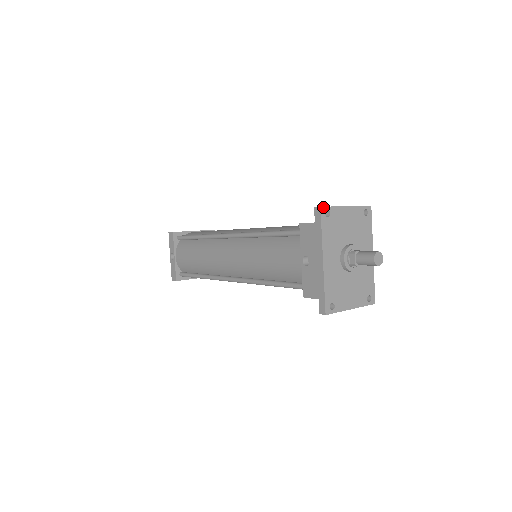
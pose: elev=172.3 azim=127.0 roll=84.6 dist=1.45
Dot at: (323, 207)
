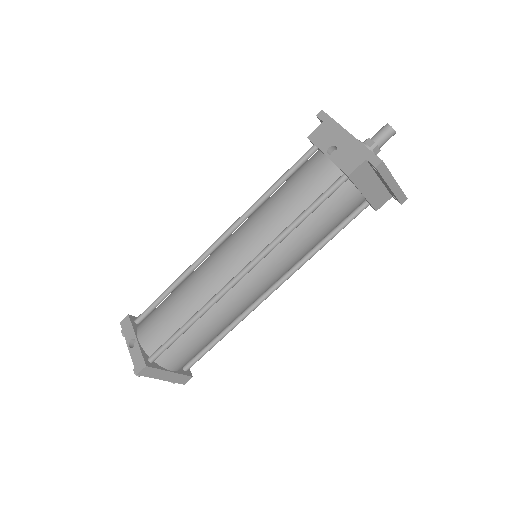
Dot at: (323, 112)
